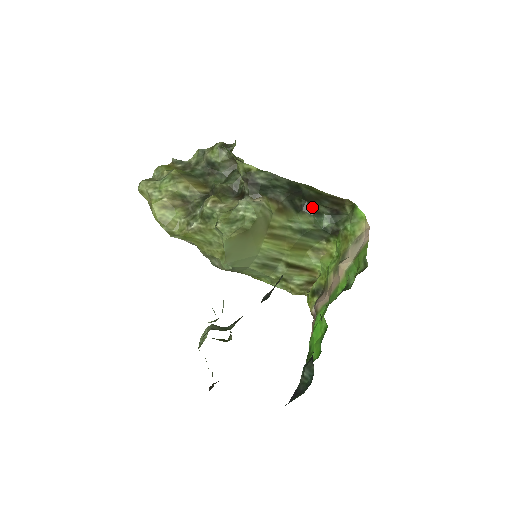
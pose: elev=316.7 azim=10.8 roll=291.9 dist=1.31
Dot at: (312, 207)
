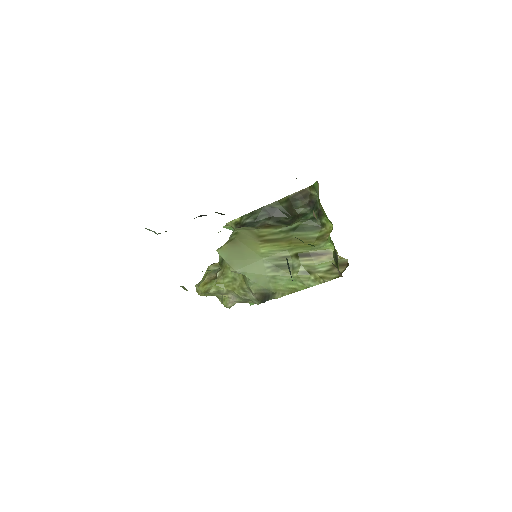
Dot at: (296, 215)
